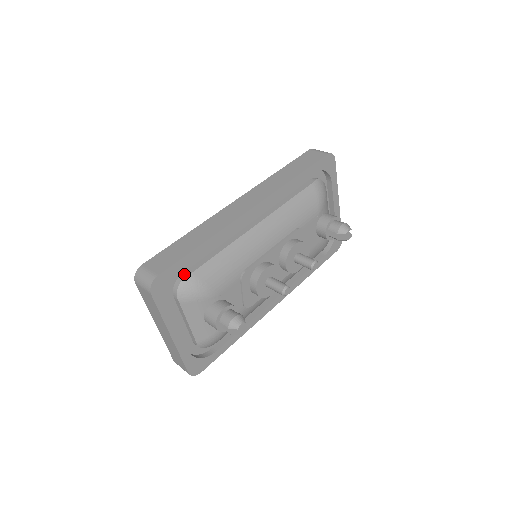
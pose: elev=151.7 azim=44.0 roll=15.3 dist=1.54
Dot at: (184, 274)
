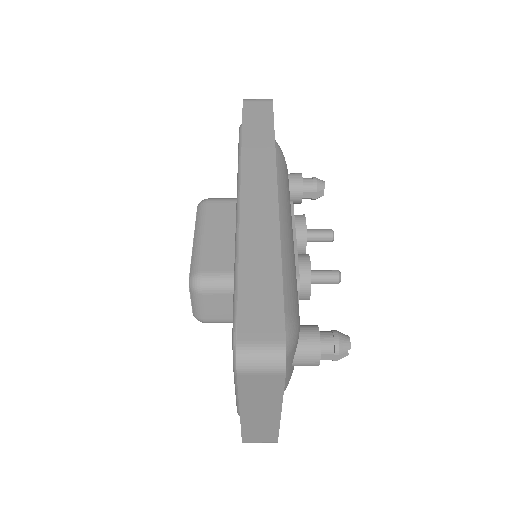
Dot at: occluded
